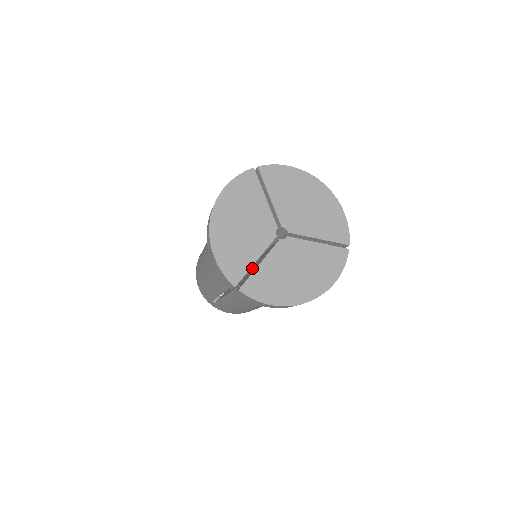
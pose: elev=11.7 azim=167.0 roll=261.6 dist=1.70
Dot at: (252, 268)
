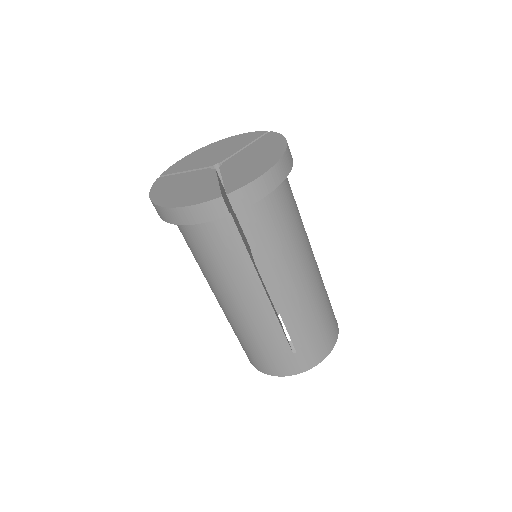
Dot at: occluded
